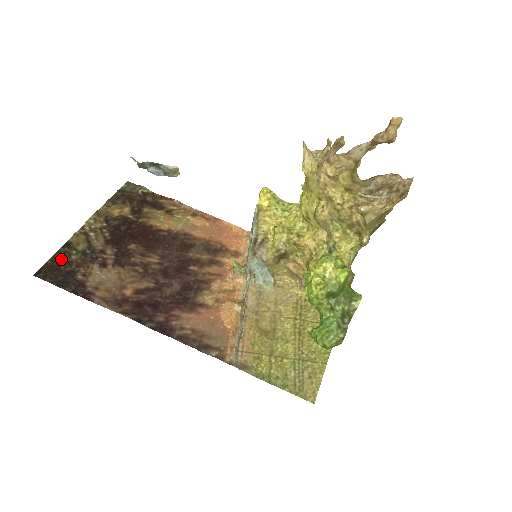
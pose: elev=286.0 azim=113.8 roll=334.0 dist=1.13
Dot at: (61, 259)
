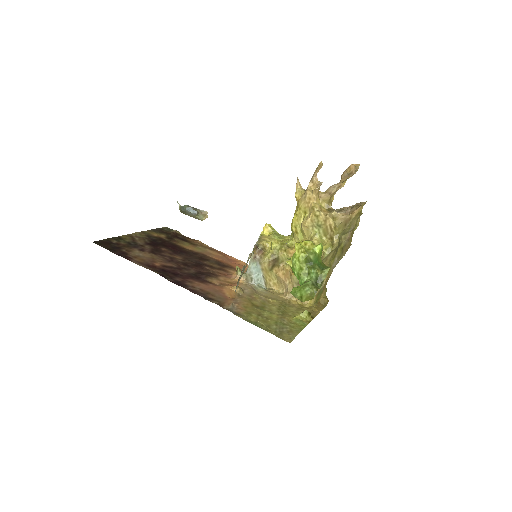
Dot at: (113, 241)
